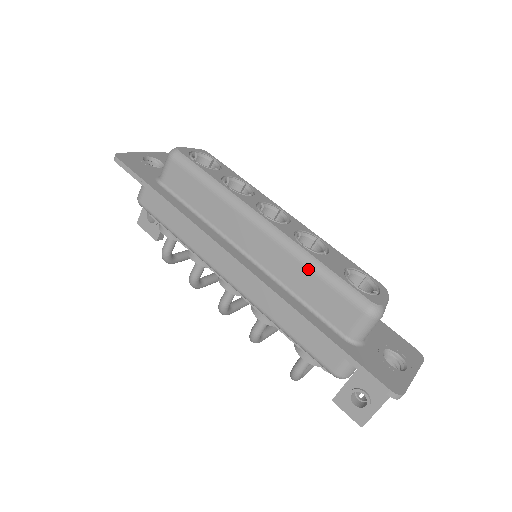
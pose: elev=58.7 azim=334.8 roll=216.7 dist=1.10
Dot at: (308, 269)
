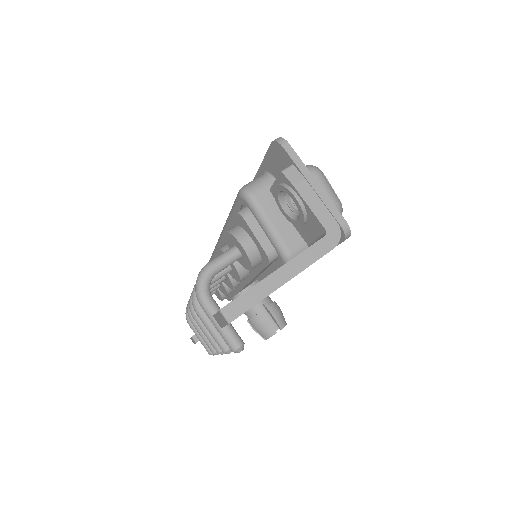
Dot at: occluded
